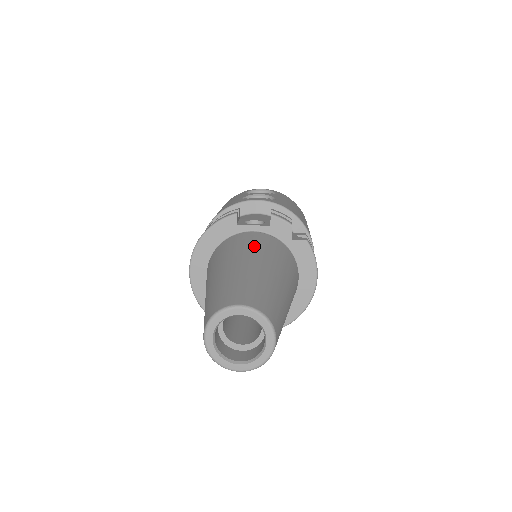
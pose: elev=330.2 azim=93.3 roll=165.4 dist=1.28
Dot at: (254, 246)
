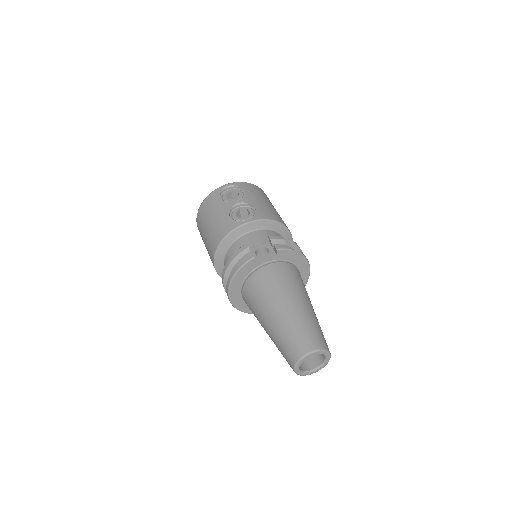
Dot at: (280, 284)
